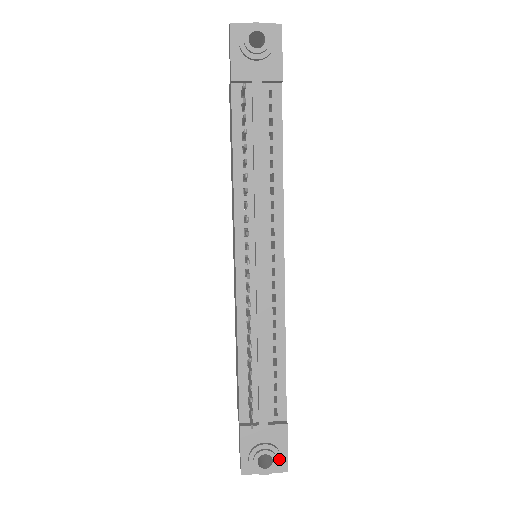
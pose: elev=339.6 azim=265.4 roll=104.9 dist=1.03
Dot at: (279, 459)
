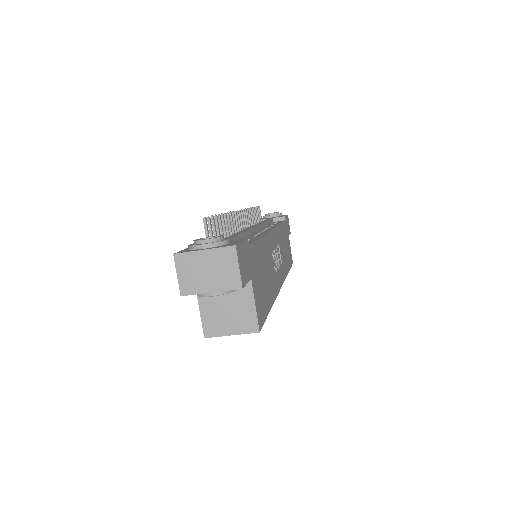
Dot at: (227, 239)
